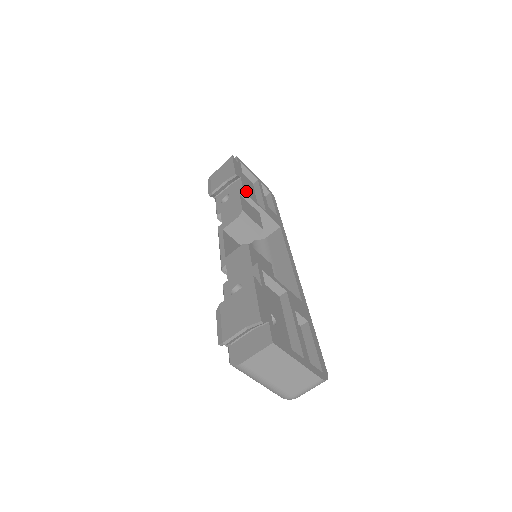
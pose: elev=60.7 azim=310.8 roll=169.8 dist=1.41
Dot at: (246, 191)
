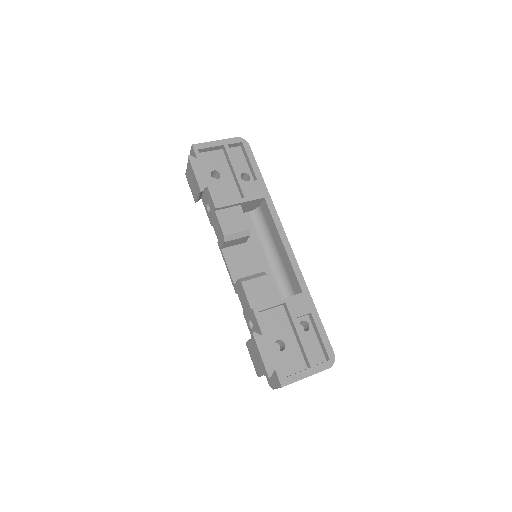
Dot at: (219, 183)
